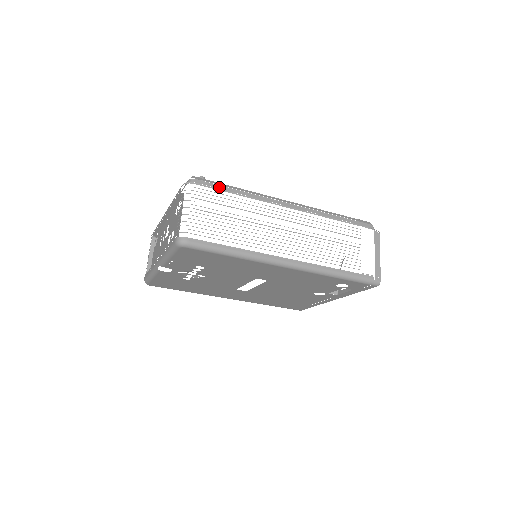
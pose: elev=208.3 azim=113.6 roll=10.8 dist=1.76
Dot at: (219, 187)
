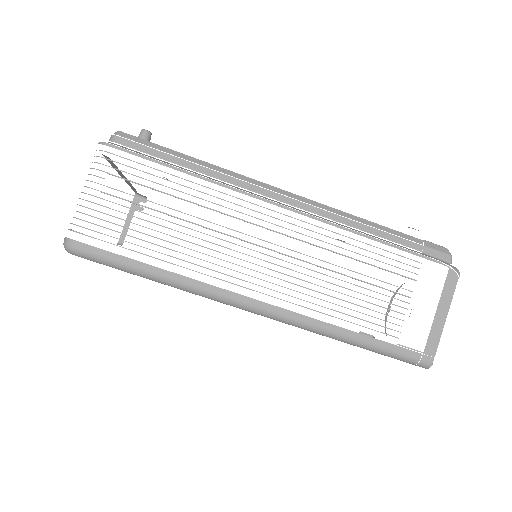
Dot at: (160, 155)
